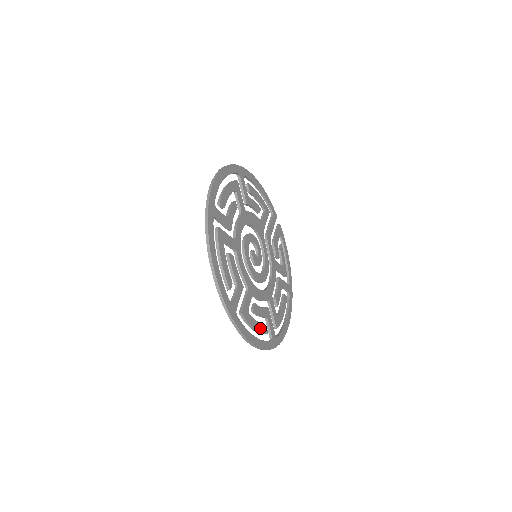
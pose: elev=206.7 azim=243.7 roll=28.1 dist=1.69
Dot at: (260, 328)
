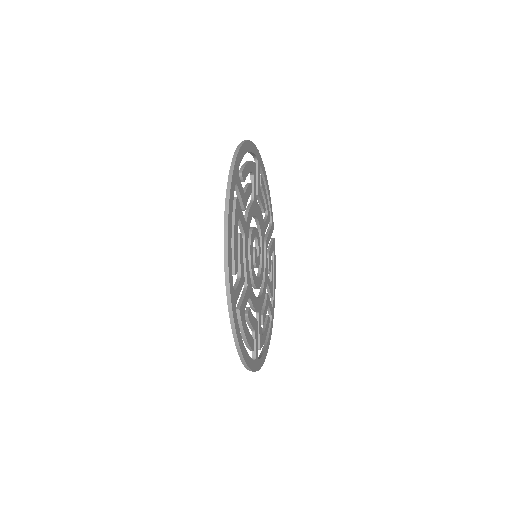
Dot at: (249, 339)
